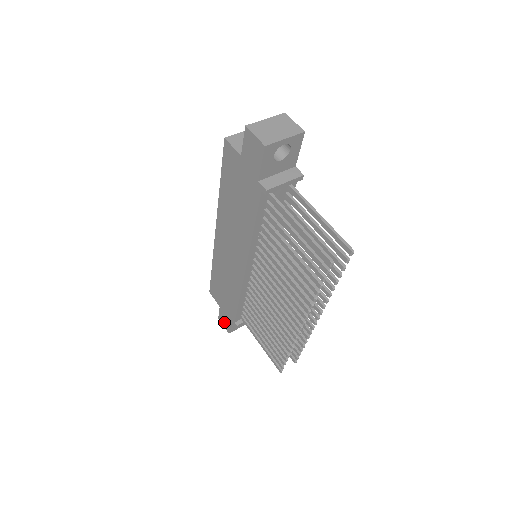
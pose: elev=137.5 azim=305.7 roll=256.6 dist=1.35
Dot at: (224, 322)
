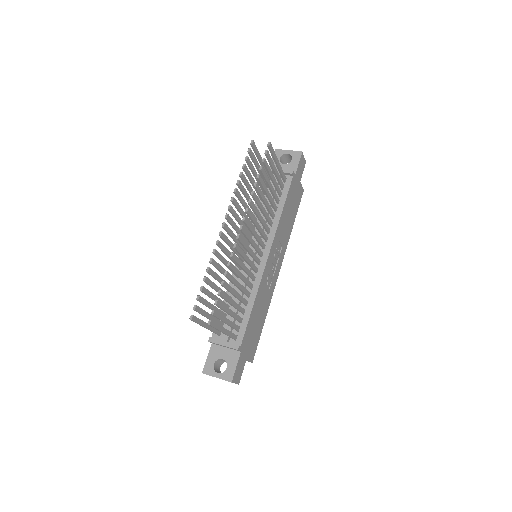
Dot at: occluded
